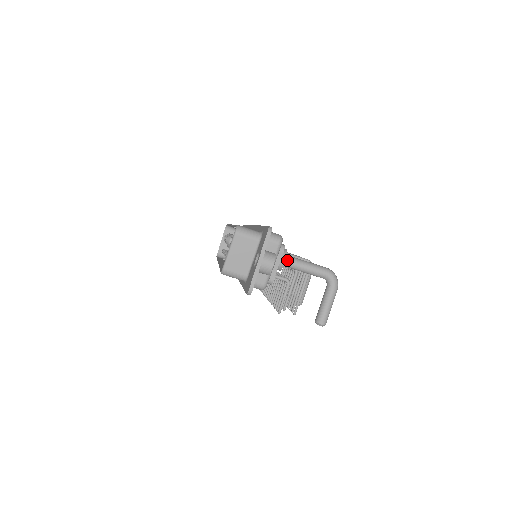
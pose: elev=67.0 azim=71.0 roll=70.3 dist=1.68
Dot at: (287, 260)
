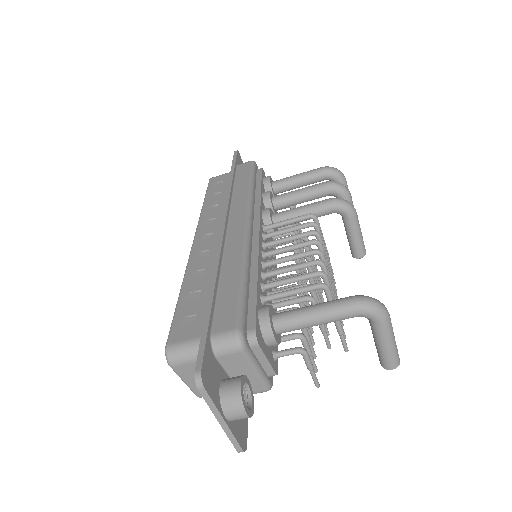
Dot at: (279, 329)
